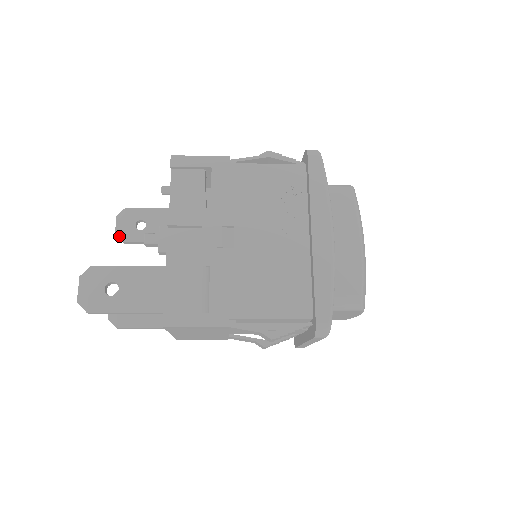
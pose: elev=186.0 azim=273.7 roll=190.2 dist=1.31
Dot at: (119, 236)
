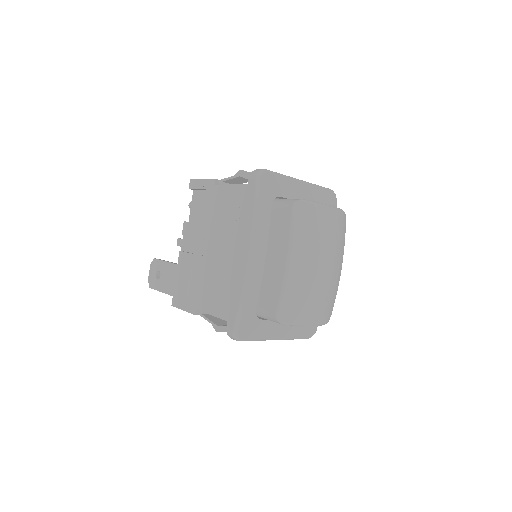
Dot at: occluded
